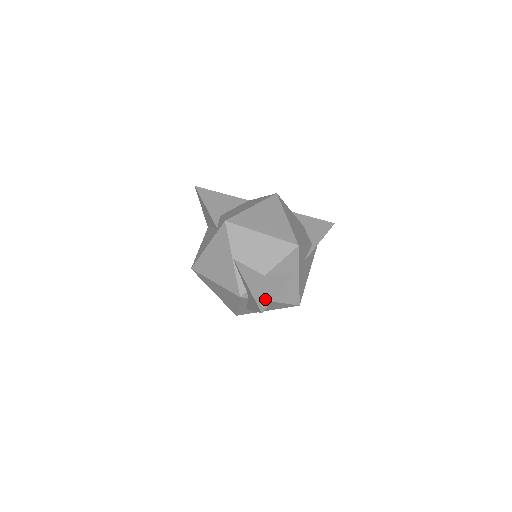
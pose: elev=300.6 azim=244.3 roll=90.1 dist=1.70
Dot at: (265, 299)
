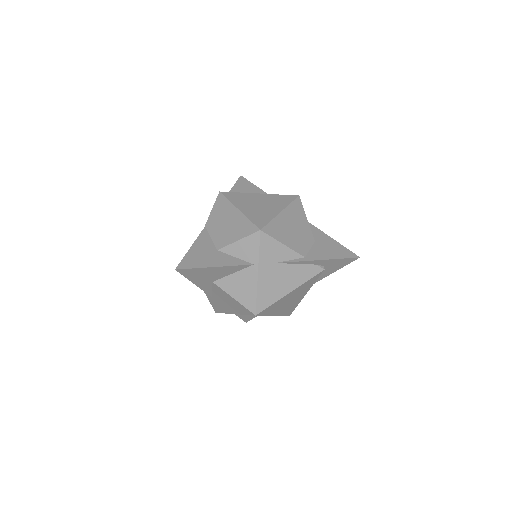
Dot at: (193, 263)
